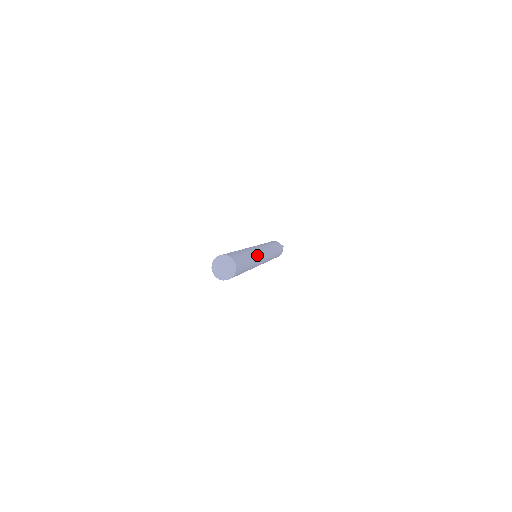
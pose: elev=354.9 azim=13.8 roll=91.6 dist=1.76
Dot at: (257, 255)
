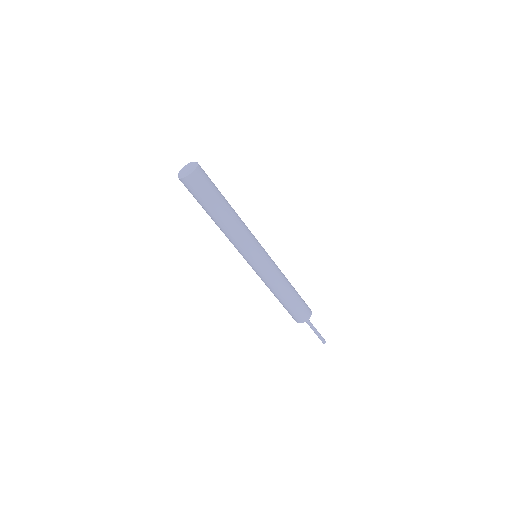
Dot at: occluded
